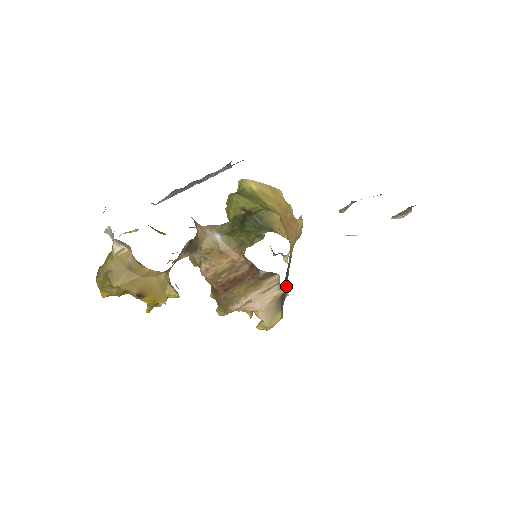
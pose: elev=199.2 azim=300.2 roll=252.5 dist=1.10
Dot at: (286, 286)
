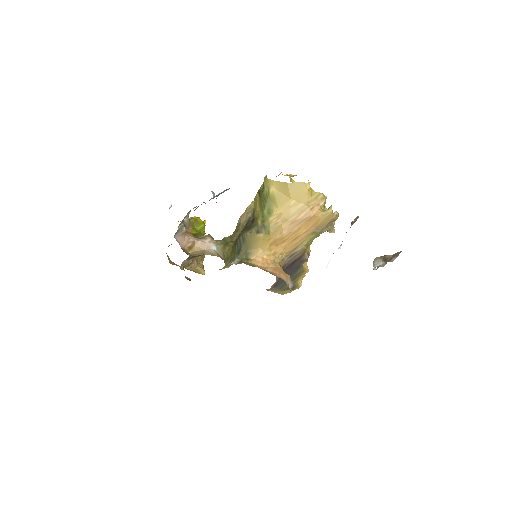
Dot at: (301, 269)
